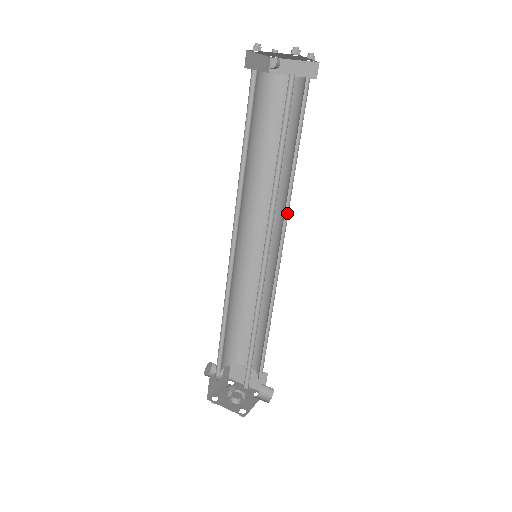
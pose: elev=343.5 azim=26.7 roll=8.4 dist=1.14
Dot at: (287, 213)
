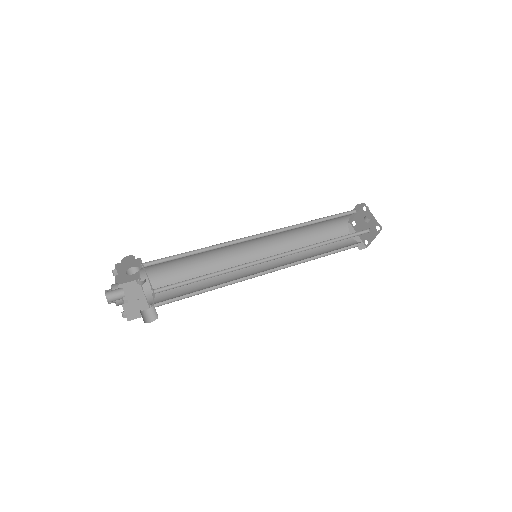
Dot at: (287, 267)
